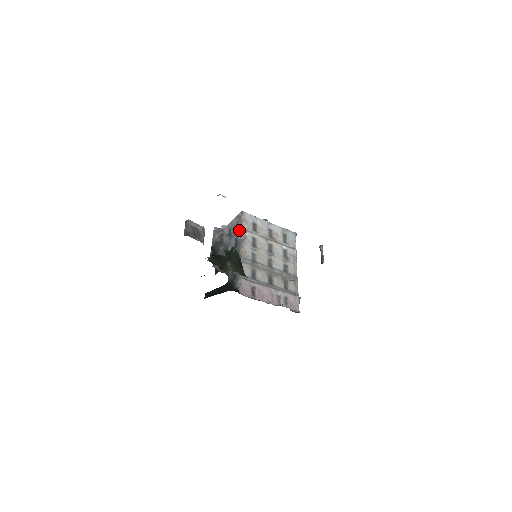
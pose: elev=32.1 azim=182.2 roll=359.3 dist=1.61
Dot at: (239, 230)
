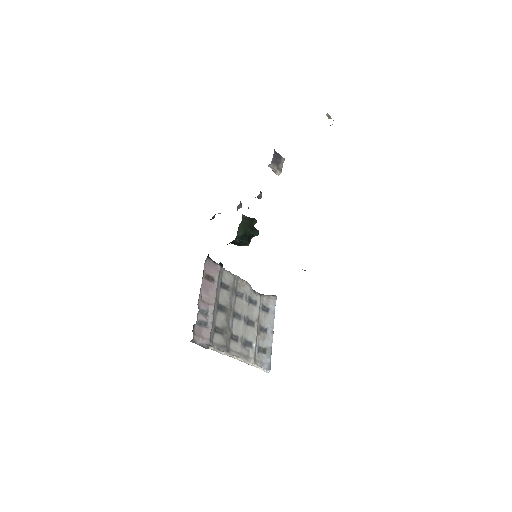
Dot at: occluded
